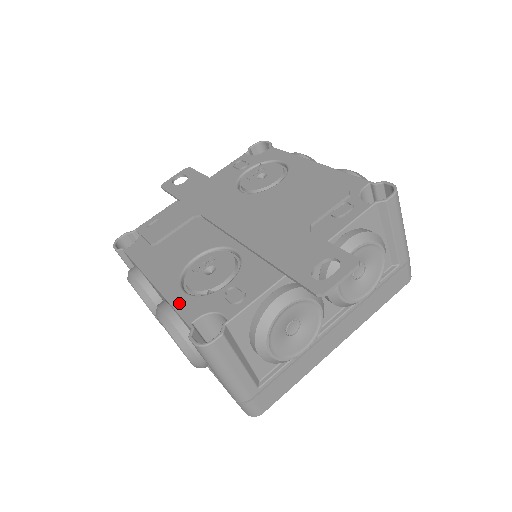
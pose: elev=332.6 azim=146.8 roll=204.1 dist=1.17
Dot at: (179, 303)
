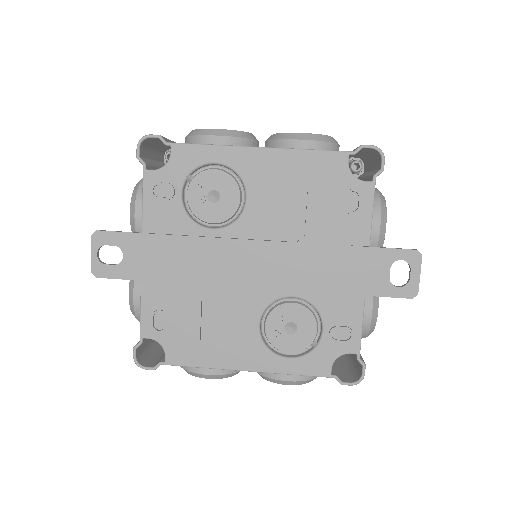
Dot at: (300, 370)
